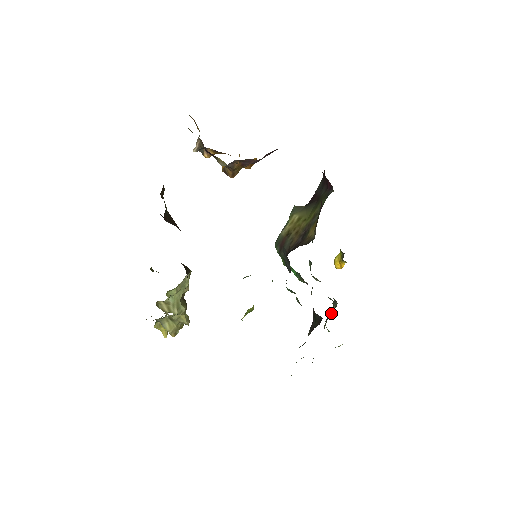
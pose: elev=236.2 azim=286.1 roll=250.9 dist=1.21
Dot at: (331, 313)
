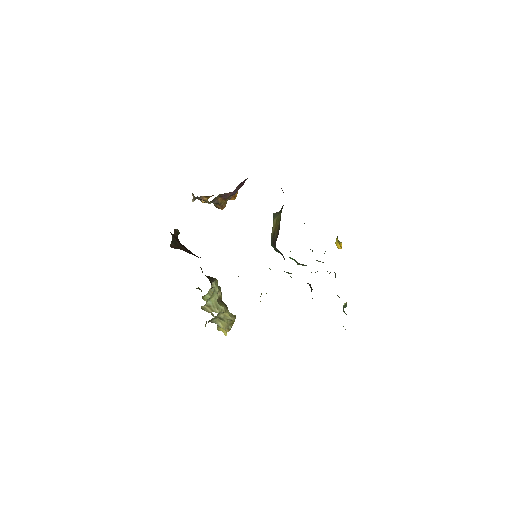
Dot at: occluded
